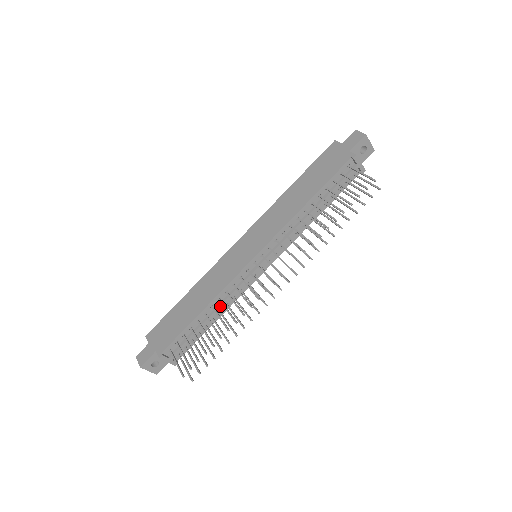
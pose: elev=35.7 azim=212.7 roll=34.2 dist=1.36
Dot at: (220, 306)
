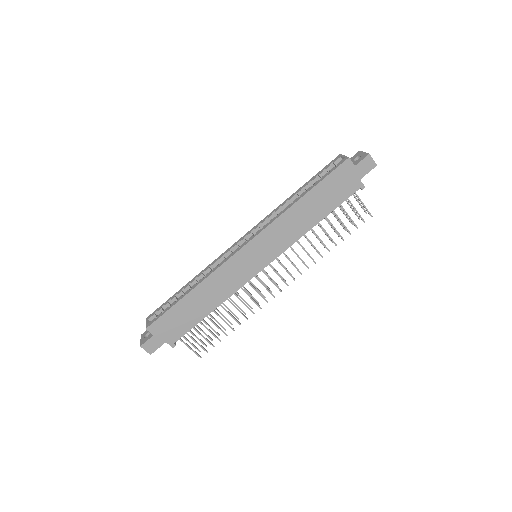
Dot at: occluded
